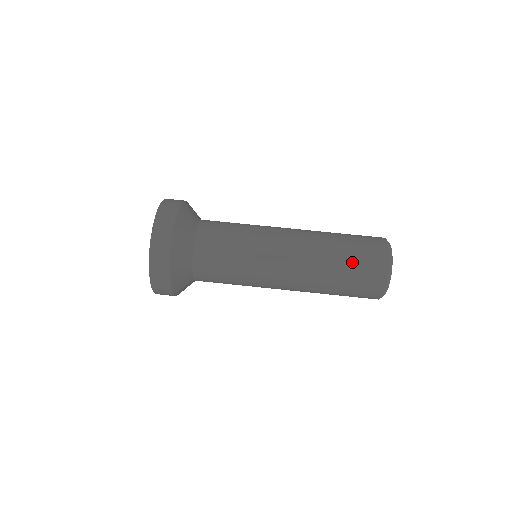
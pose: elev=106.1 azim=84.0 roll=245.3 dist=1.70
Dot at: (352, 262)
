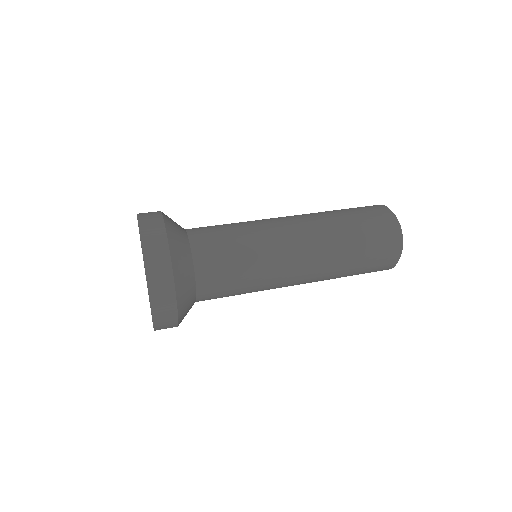
Dot at: occluded
